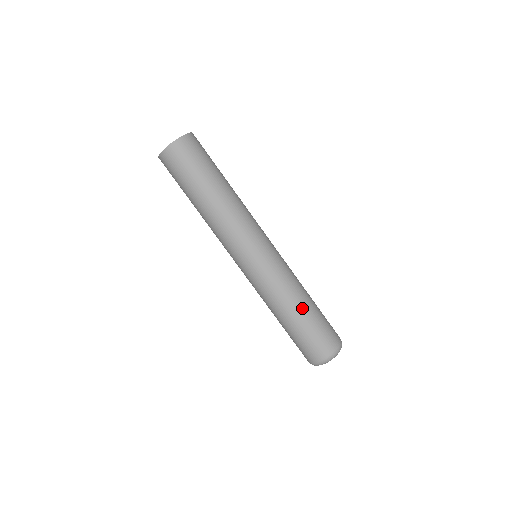
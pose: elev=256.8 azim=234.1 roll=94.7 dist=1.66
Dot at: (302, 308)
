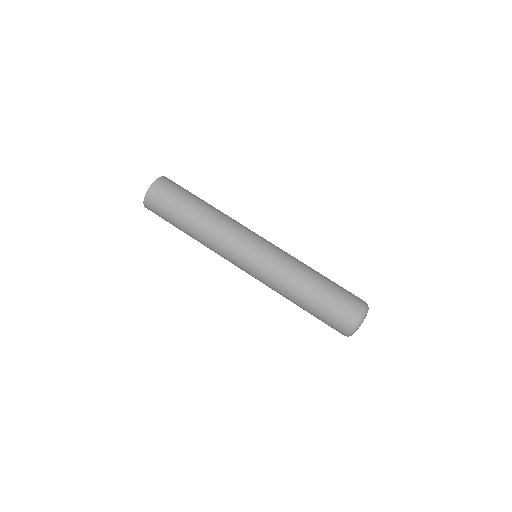
Dot at: (312, 283)
